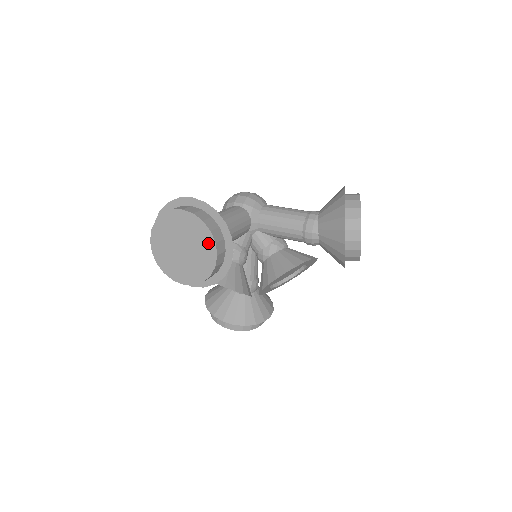
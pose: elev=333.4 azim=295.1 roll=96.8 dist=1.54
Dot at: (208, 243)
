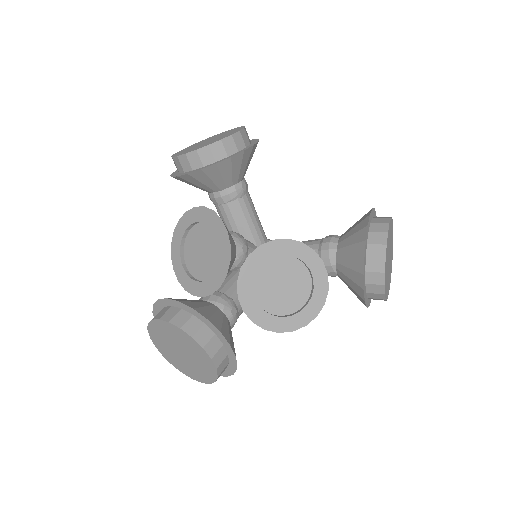
Dot at: (237, 130)
